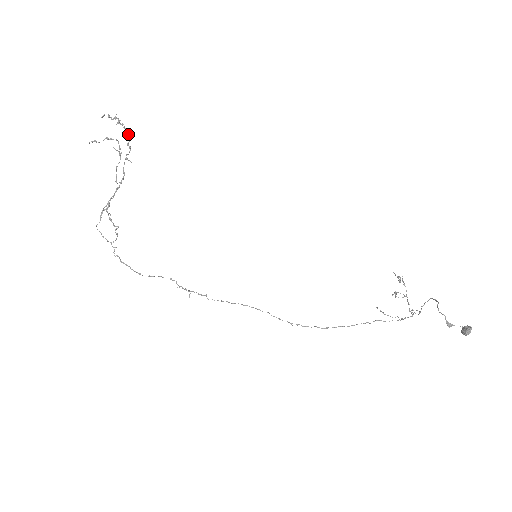
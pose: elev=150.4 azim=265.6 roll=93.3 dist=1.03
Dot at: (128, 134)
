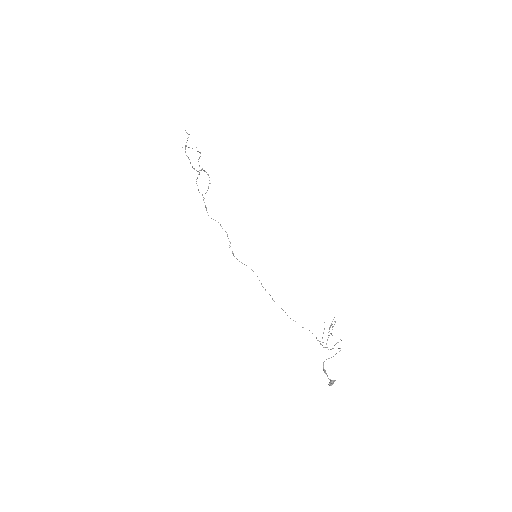
Dot at: (189, 159)
